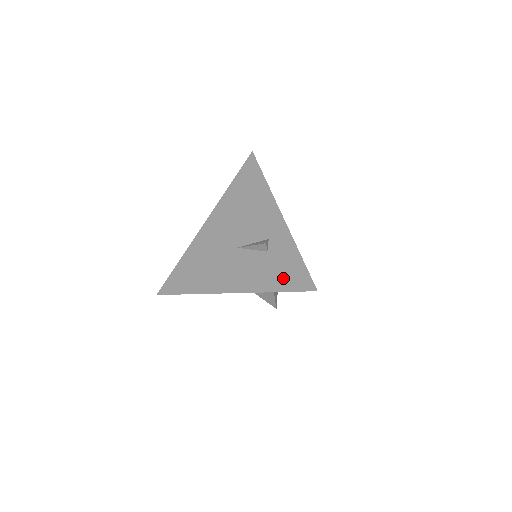
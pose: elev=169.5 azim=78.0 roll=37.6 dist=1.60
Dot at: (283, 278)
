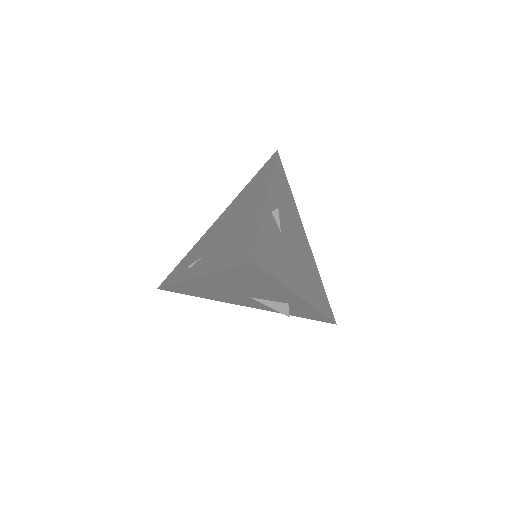
Dot at: (305, 316)
